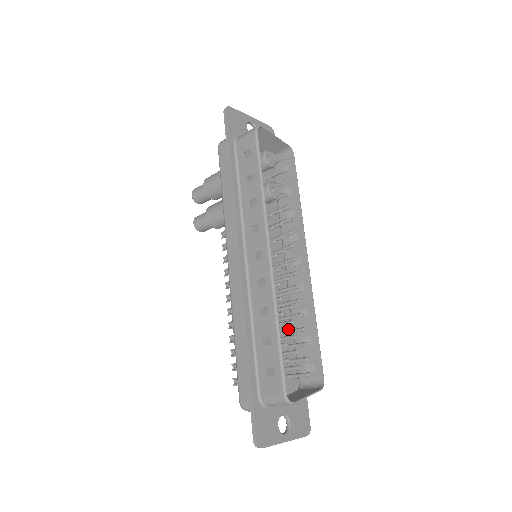
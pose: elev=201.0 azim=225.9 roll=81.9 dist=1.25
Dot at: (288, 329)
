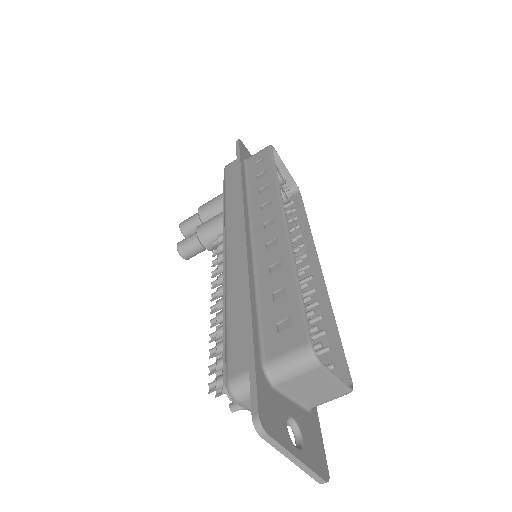
Dot at: occluded
